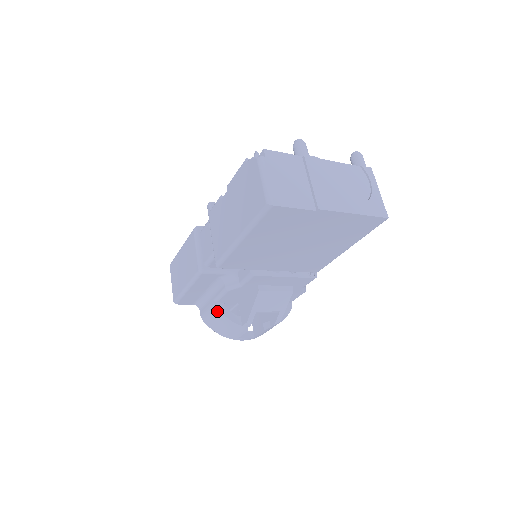
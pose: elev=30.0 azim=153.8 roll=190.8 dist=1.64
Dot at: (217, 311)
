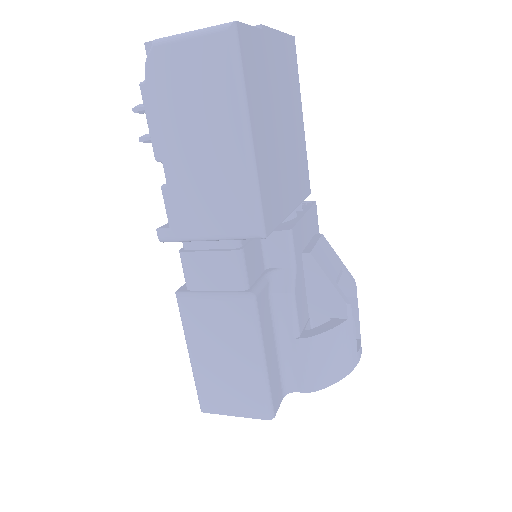
Dot at: (313, 341)
